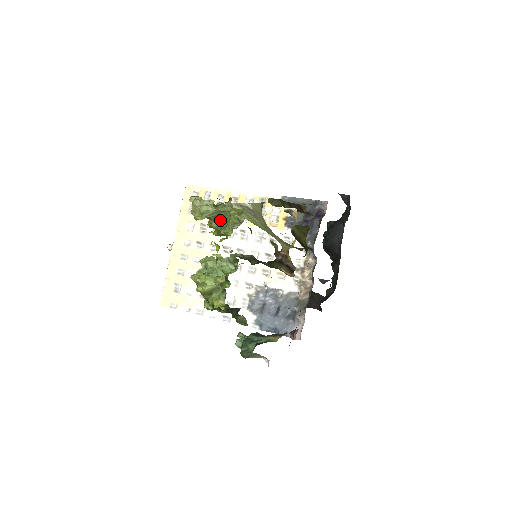
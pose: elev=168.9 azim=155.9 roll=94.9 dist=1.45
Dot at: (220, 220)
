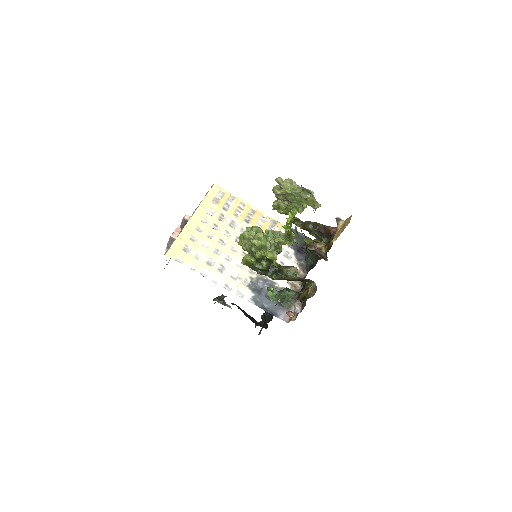
Dot at: (294, 202)
